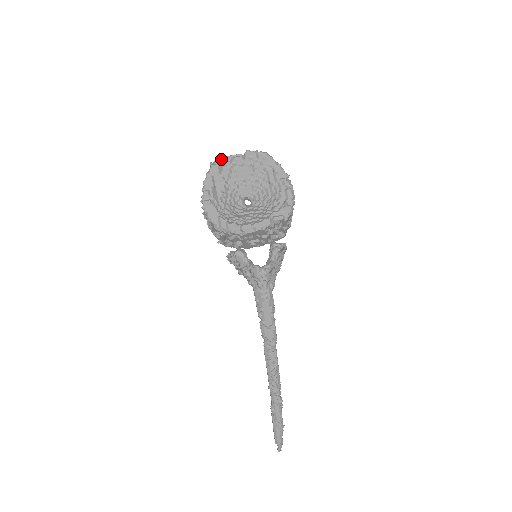
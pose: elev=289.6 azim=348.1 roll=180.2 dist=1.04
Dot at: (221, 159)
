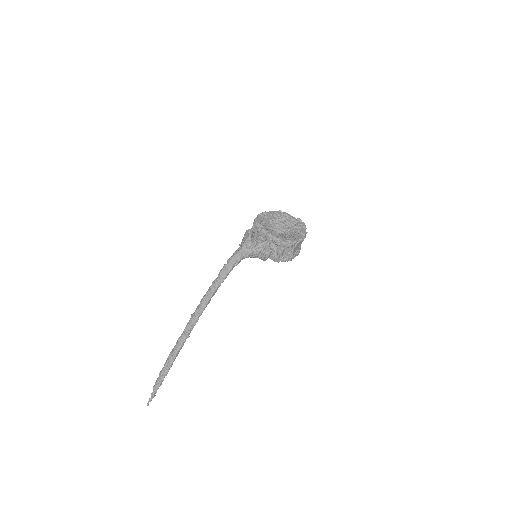
Dot at: (286, 213)
